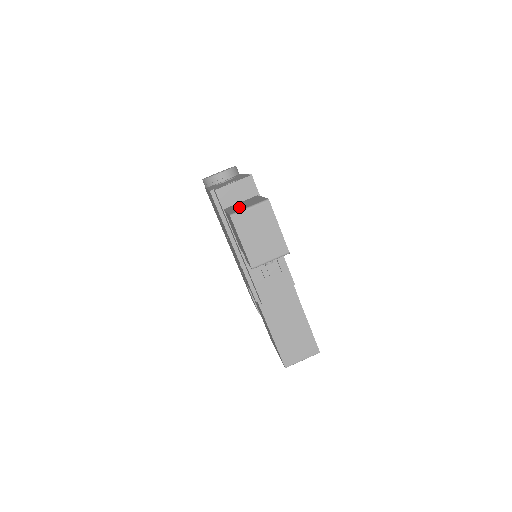
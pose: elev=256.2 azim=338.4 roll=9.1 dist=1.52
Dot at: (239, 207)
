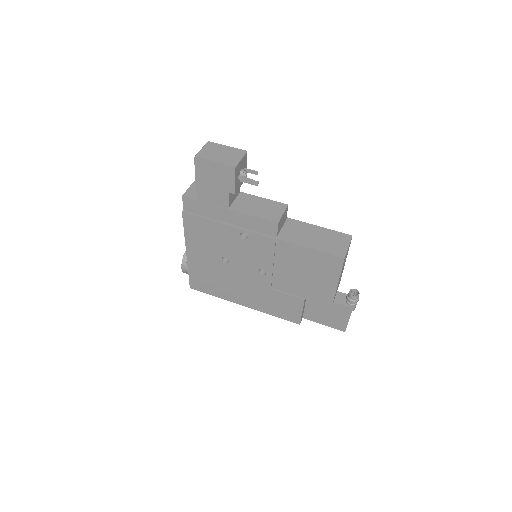
Dot at: occluded
